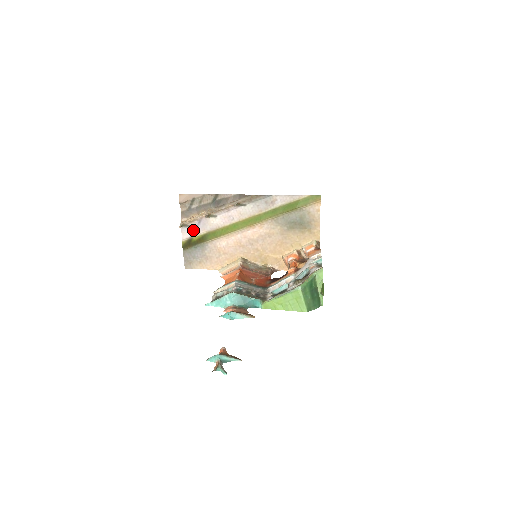
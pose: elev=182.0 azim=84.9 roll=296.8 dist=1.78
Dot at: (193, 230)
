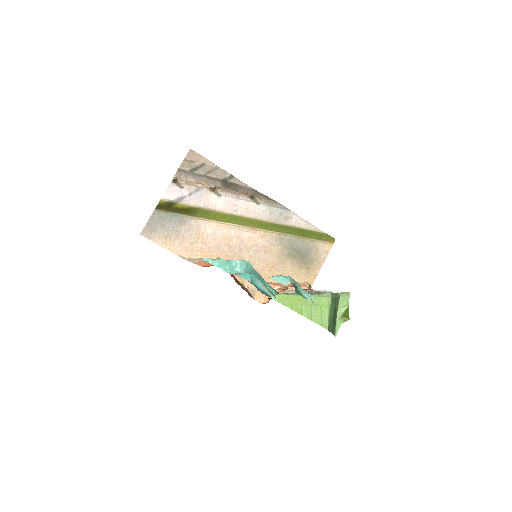
Dot at: (183, 195)
